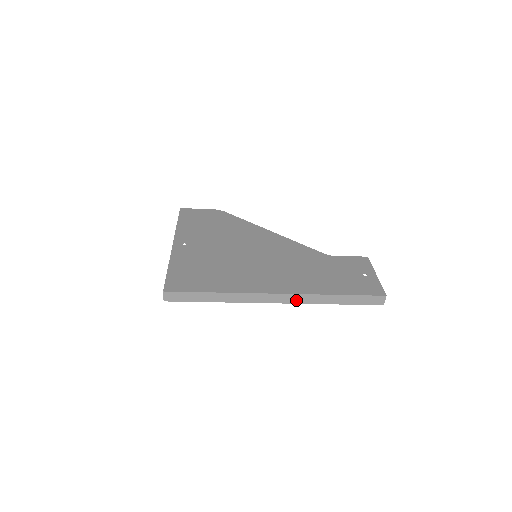
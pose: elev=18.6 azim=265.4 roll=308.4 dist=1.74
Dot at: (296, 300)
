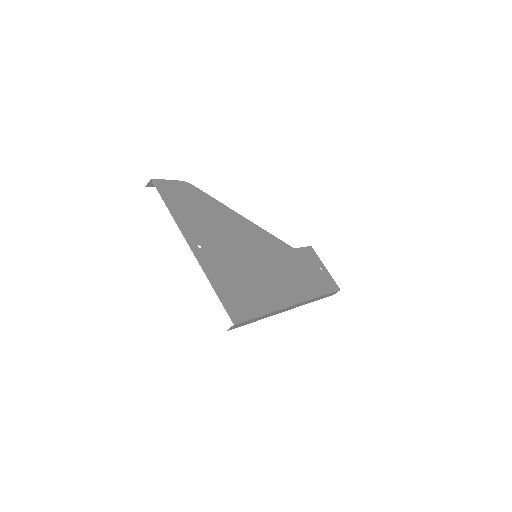
Dot at: (301, 305)
